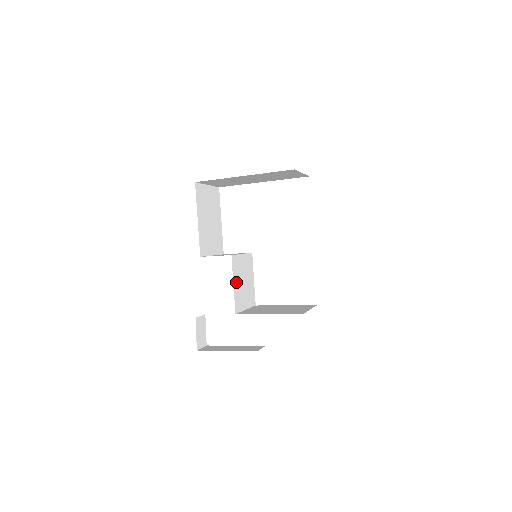
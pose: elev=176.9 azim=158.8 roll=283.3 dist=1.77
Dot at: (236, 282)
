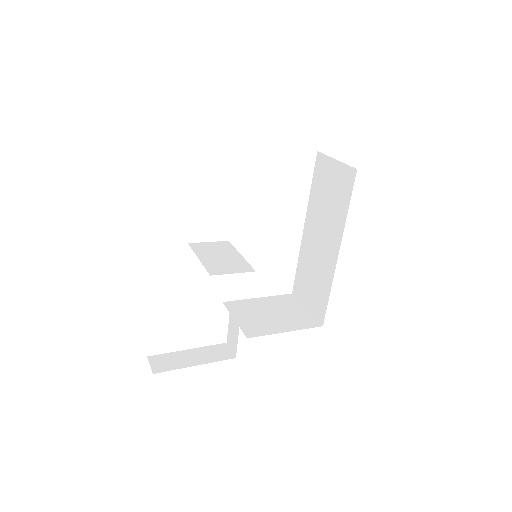
Dot at: occluded
